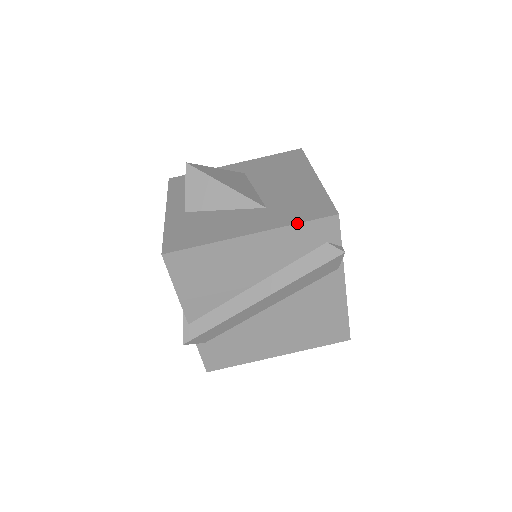
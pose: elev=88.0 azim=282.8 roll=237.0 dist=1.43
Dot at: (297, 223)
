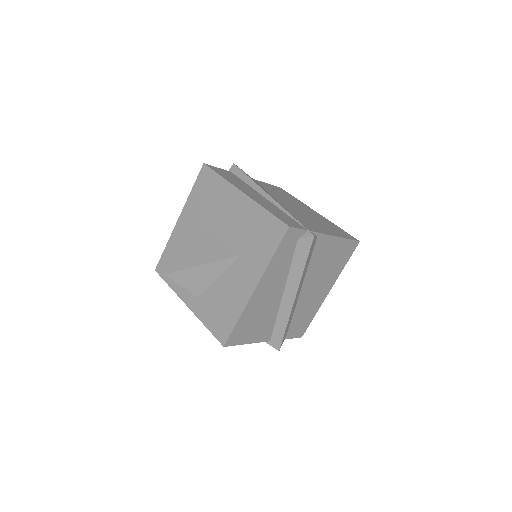
Dot at: (272, 257)
